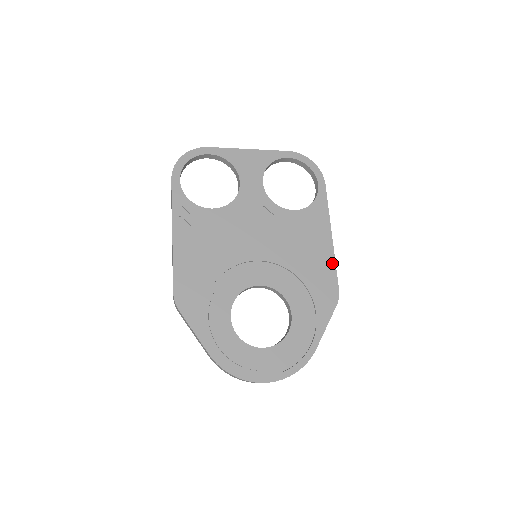
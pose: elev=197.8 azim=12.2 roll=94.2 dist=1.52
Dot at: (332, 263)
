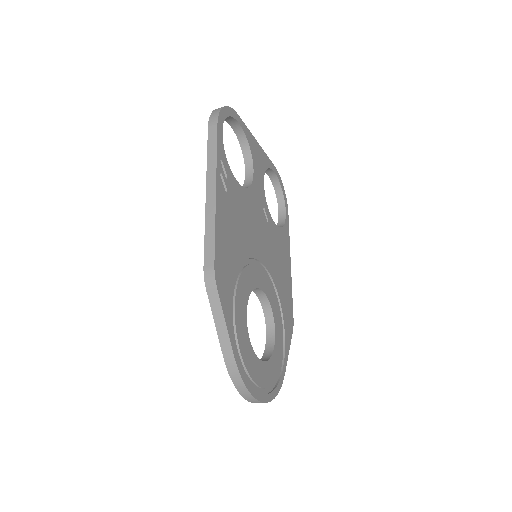
Dot at: (291, 290)
